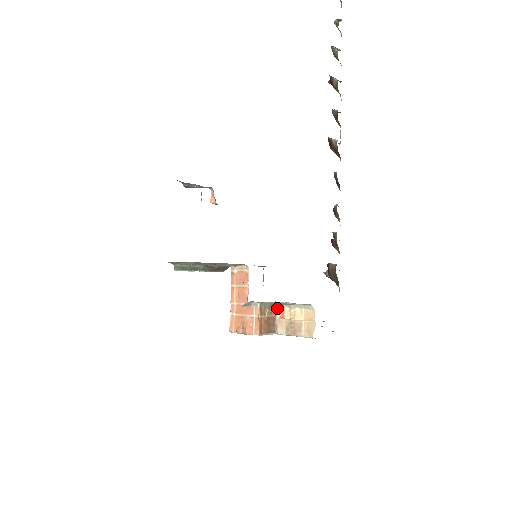
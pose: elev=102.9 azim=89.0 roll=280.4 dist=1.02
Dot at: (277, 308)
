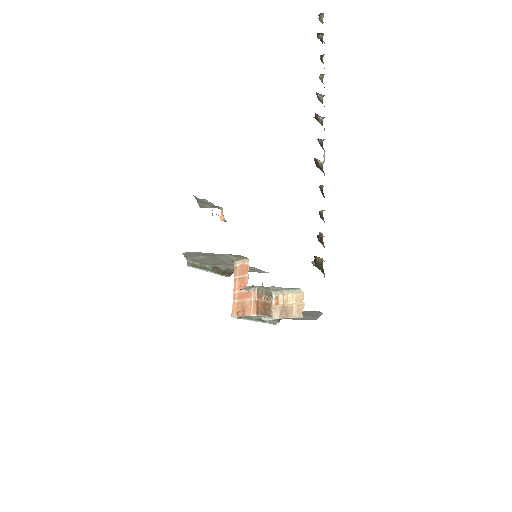
Dot at: (273, 297)
